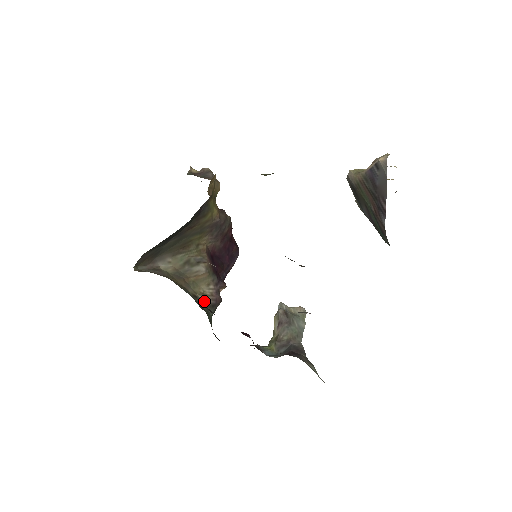
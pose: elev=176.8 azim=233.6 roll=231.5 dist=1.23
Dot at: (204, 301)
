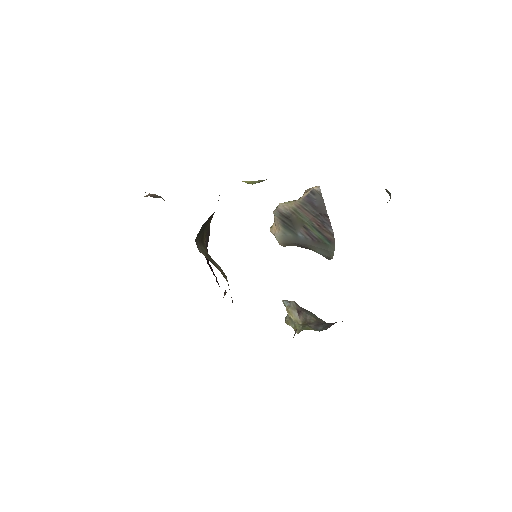
Dot at: occluded
